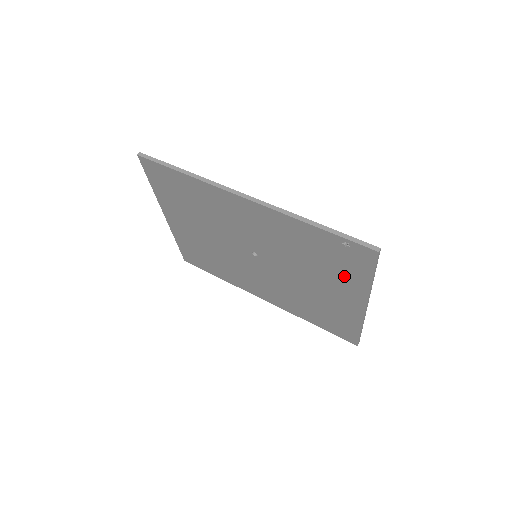
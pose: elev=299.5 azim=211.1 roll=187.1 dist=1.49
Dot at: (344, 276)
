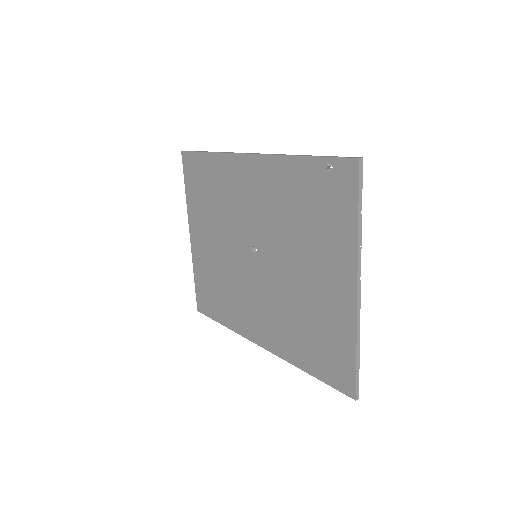
Dot at: (331, 233)
